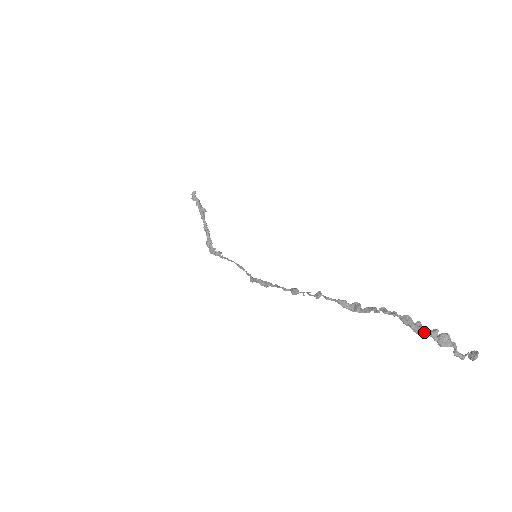
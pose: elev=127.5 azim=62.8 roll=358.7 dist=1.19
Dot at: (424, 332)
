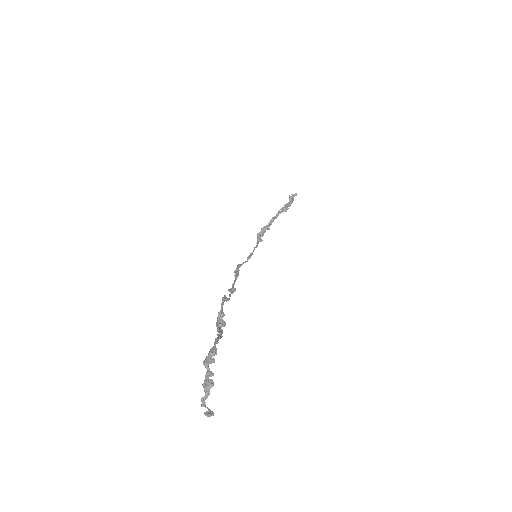
Dot at: (206, 365)
